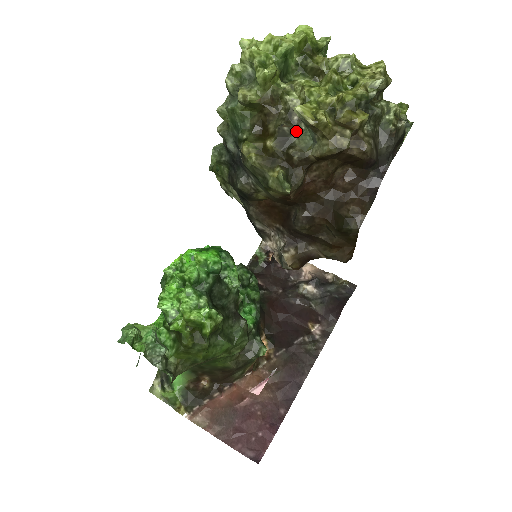
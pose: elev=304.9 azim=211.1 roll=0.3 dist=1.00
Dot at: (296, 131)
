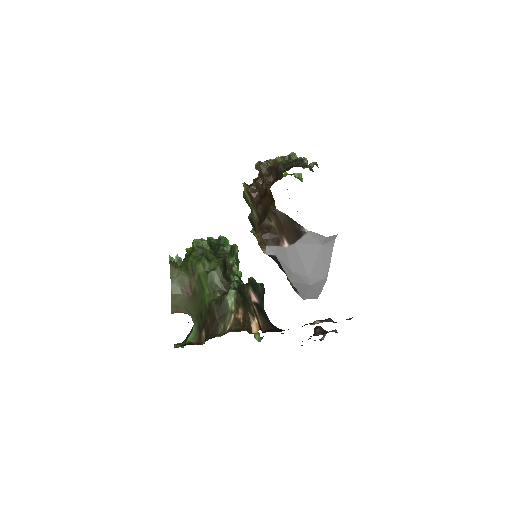
Dot at: occluded
